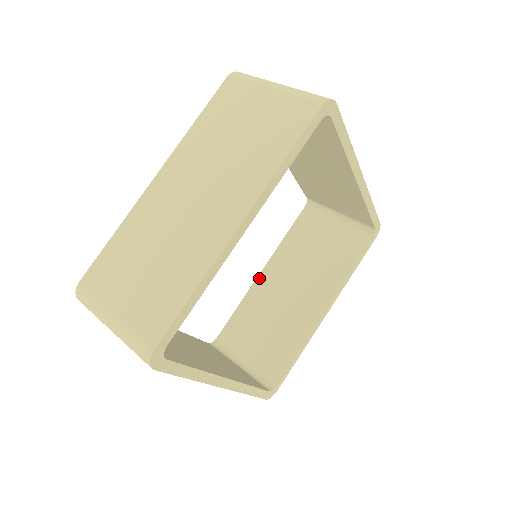
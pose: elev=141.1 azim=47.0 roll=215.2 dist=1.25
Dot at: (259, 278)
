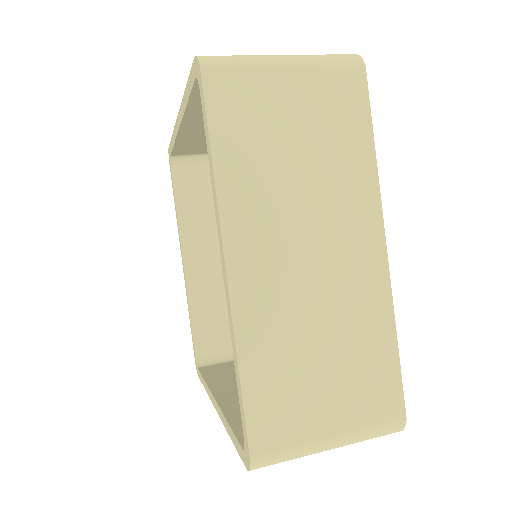
Dot at: (187, 270)
